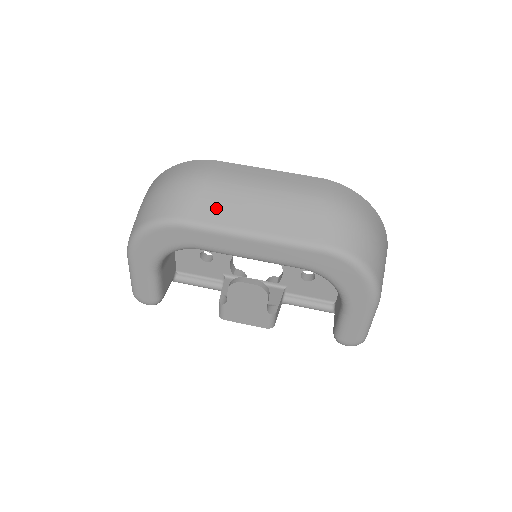
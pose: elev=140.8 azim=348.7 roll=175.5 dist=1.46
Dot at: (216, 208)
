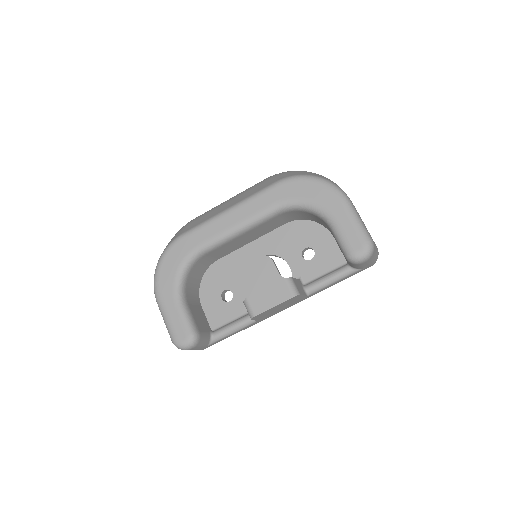
Dot at: (201, 219)
